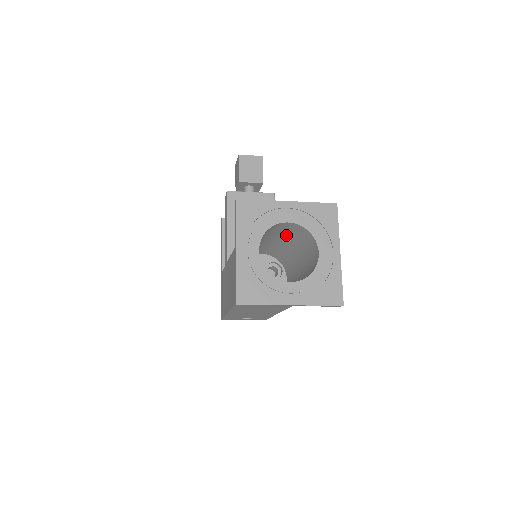
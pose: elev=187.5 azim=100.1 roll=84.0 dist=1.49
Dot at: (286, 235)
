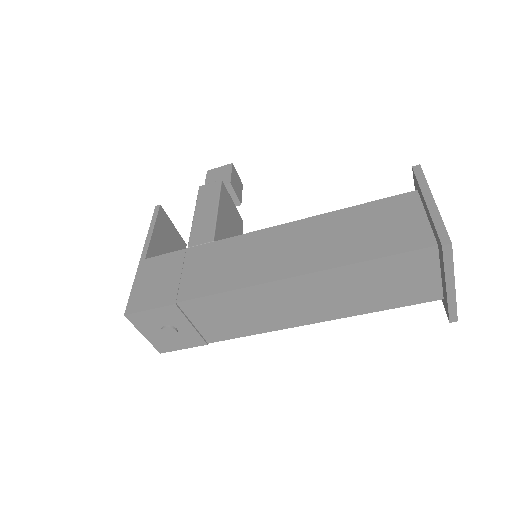
Dot at: occluded
